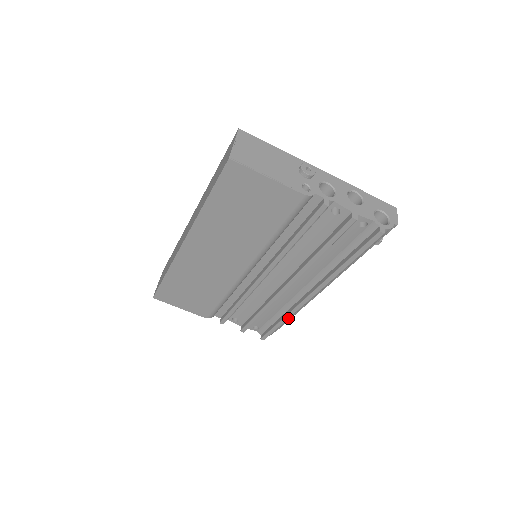
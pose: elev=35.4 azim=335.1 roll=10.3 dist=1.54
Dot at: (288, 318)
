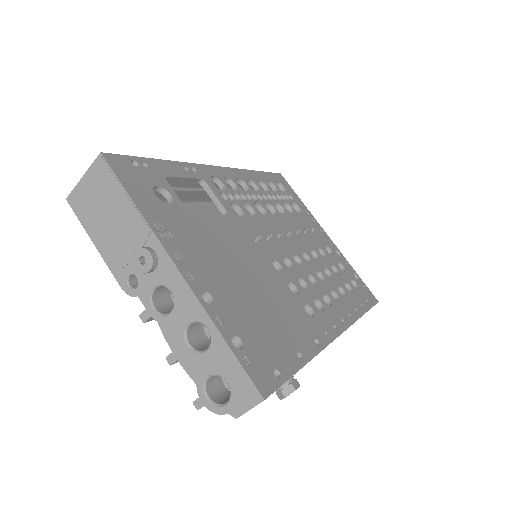
Dot at: occluded
